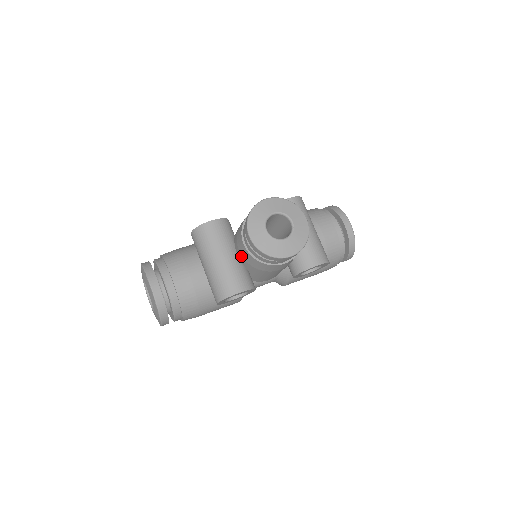
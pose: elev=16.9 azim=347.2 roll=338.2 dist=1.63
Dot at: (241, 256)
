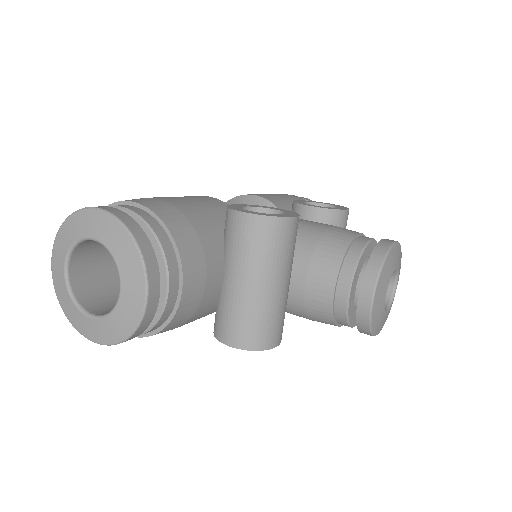
Dot at: (302, 291)
